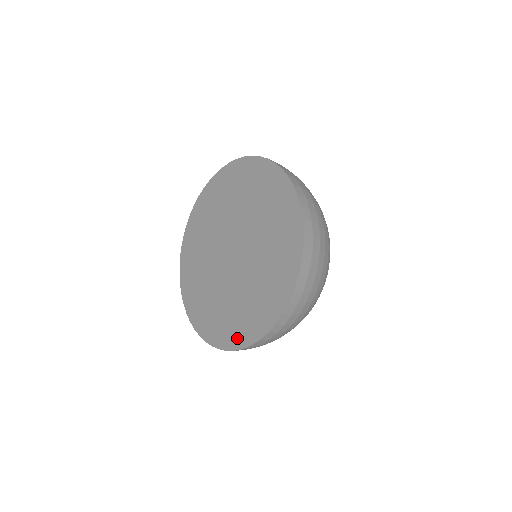
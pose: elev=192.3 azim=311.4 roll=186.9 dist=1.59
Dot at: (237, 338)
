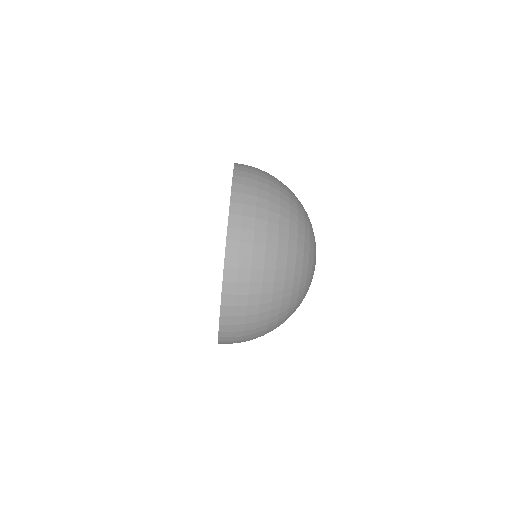
Dot at: occluded
